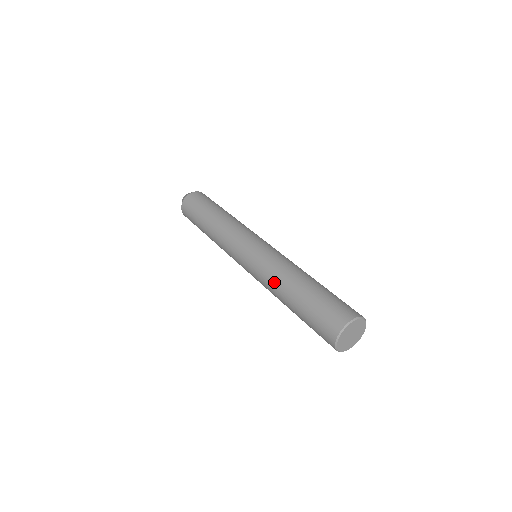
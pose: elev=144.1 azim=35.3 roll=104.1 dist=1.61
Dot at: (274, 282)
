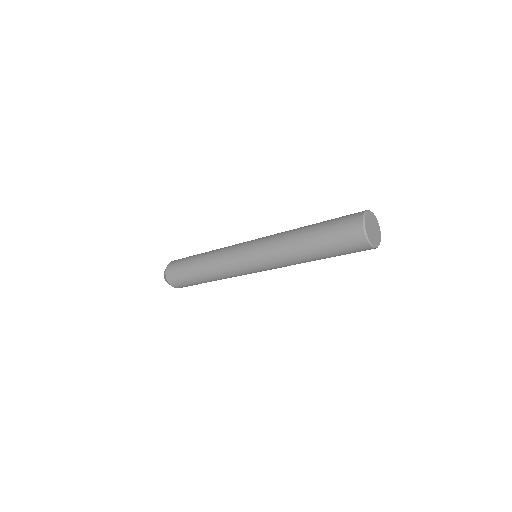
Dot at: (285, 246)
